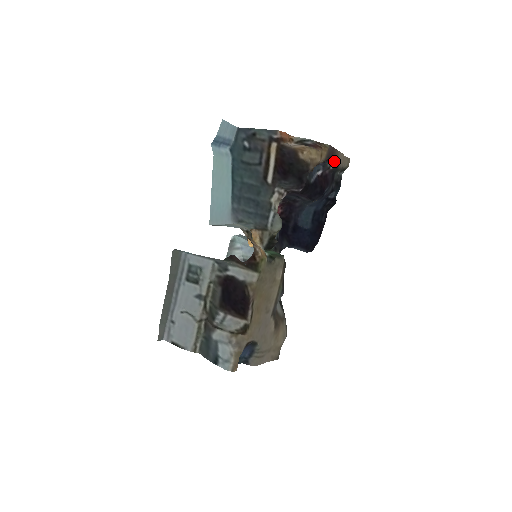
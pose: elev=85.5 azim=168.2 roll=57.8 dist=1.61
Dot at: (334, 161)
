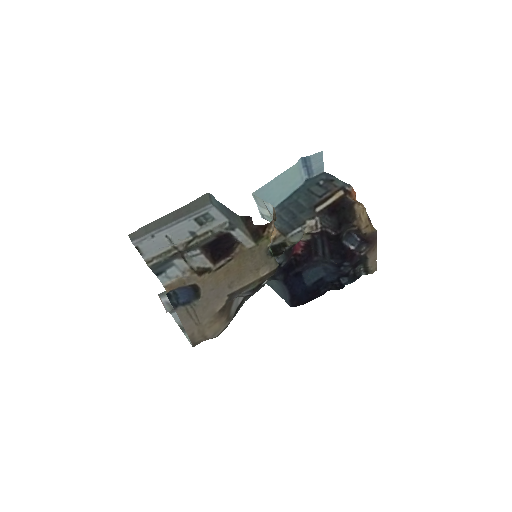
Dot at: (368, 251)
